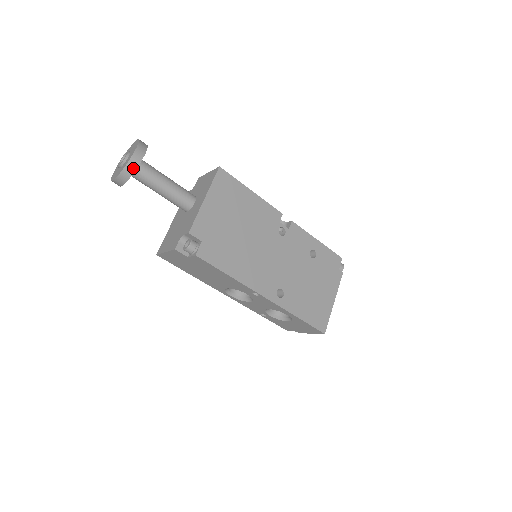
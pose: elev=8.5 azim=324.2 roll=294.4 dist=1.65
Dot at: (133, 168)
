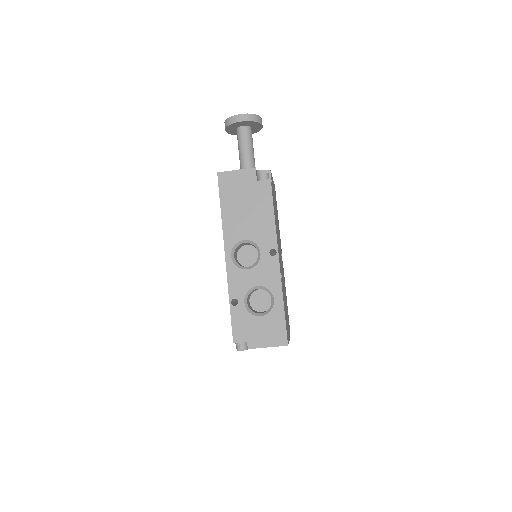
Dot at: (259, 121)
